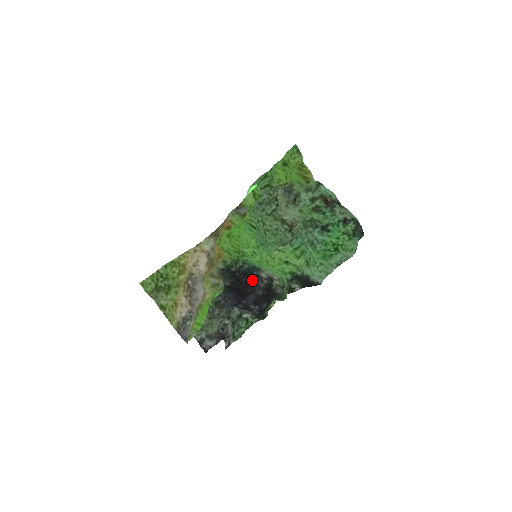
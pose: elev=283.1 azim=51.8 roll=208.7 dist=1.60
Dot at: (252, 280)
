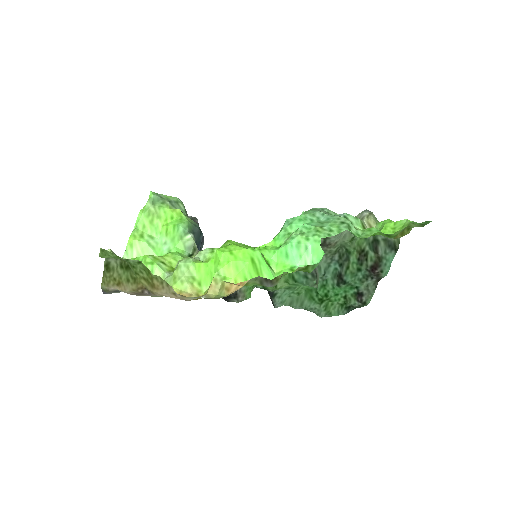
Dot at: occluded
